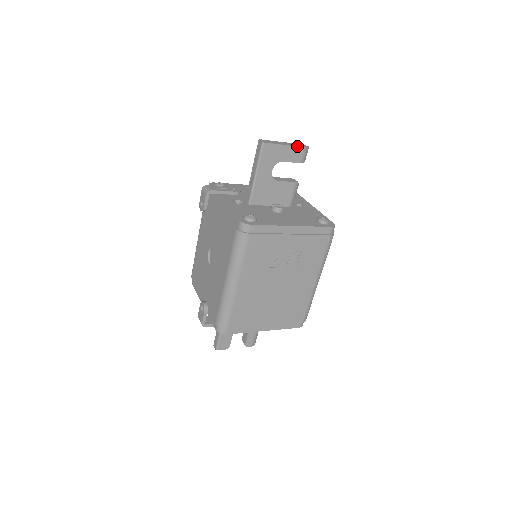
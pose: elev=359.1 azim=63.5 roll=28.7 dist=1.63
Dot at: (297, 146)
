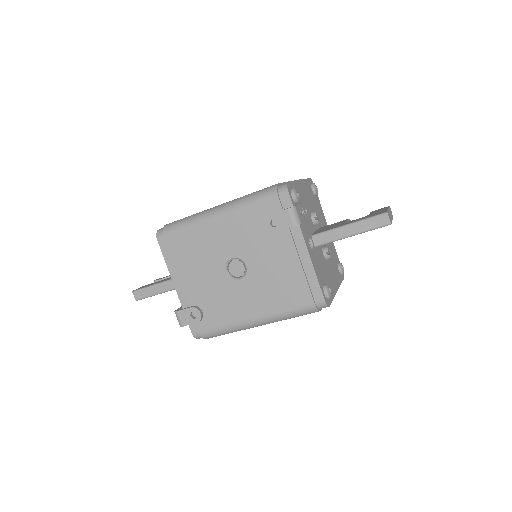
Dot at: occluded
